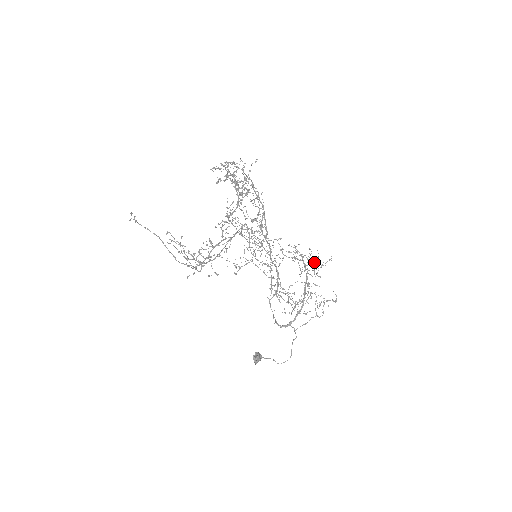
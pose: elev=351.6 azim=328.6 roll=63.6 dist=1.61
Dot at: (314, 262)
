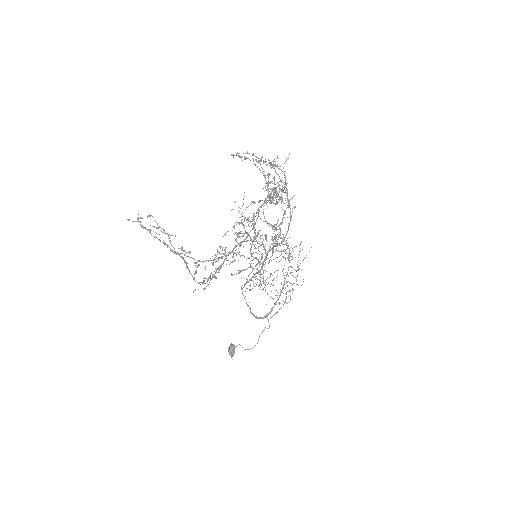
Dot at: occluded
